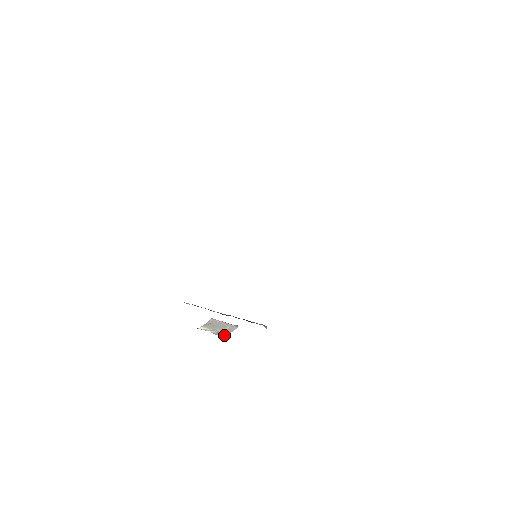
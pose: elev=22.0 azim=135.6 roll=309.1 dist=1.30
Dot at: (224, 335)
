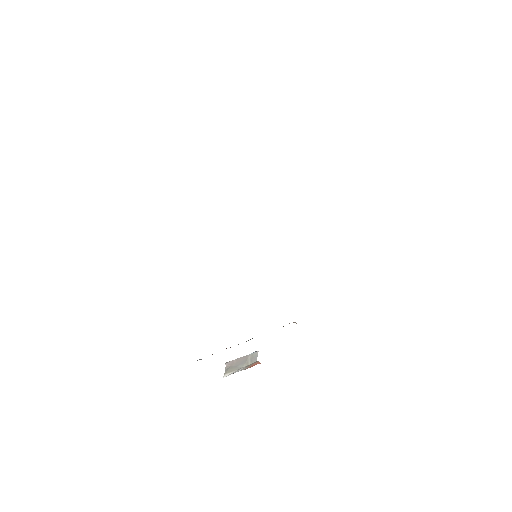
Dot at: (254, 364)
